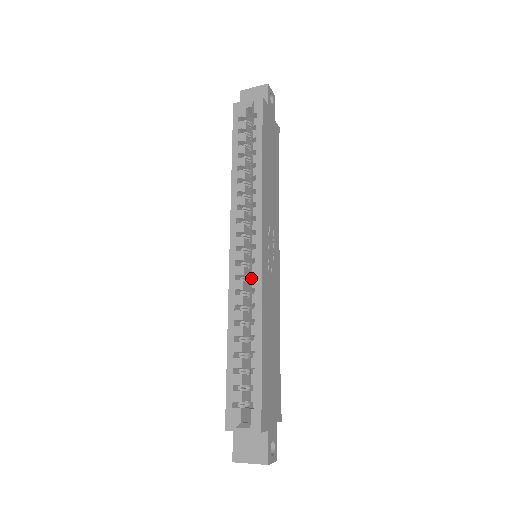
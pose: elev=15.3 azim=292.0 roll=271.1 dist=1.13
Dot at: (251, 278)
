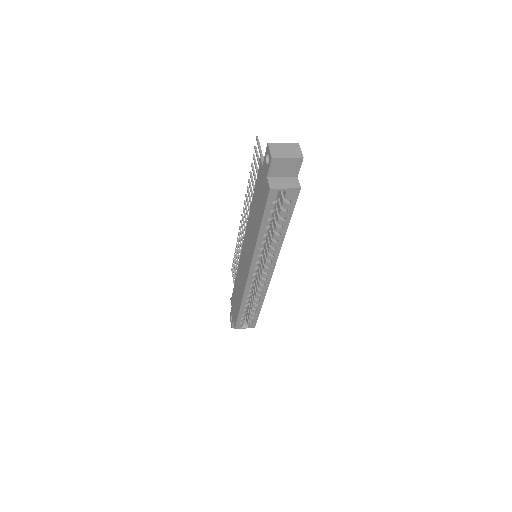
Dot at: occluded
